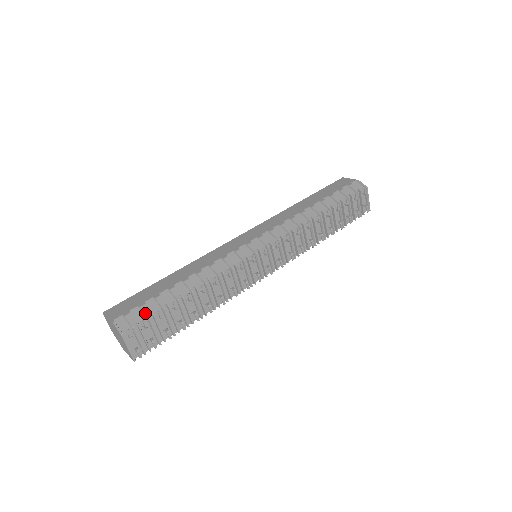
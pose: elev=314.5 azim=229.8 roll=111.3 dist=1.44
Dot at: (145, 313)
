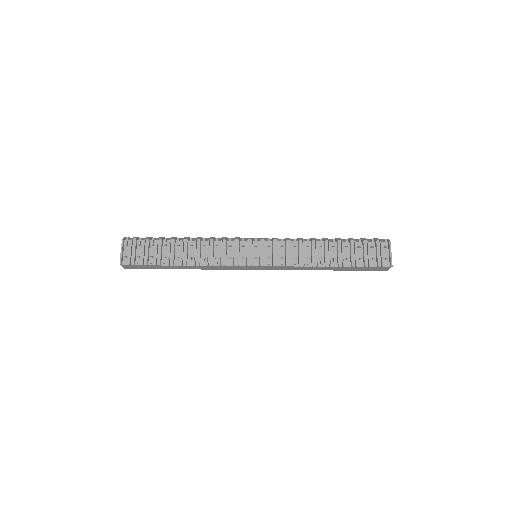
Dot at: (146, 238)
